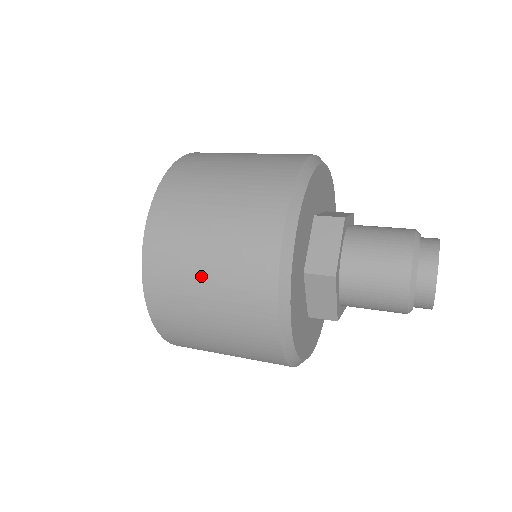
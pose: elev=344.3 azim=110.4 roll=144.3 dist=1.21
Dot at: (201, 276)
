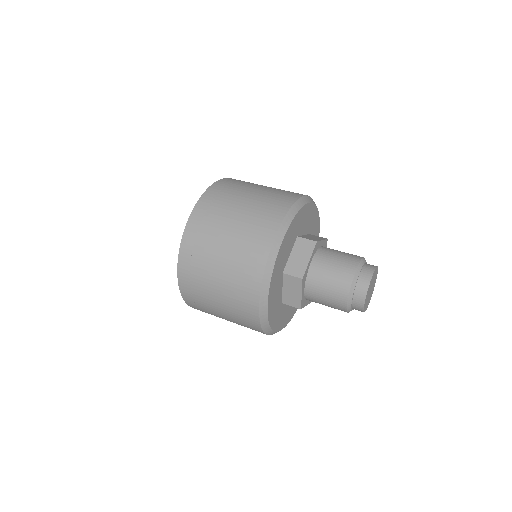
Dot at: (216, 263)
